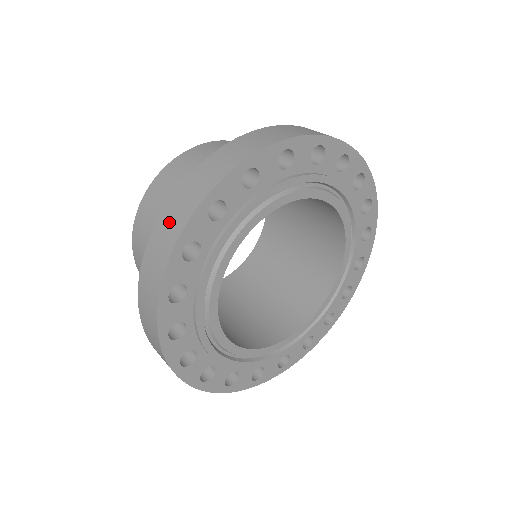
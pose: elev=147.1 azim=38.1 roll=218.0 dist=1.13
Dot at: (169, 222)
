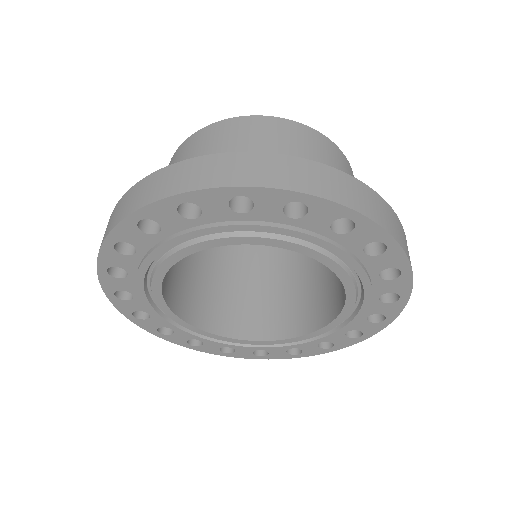
Dot at: (115, 213)
